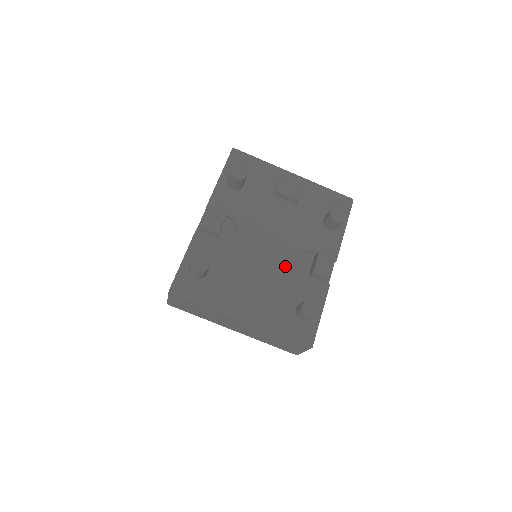
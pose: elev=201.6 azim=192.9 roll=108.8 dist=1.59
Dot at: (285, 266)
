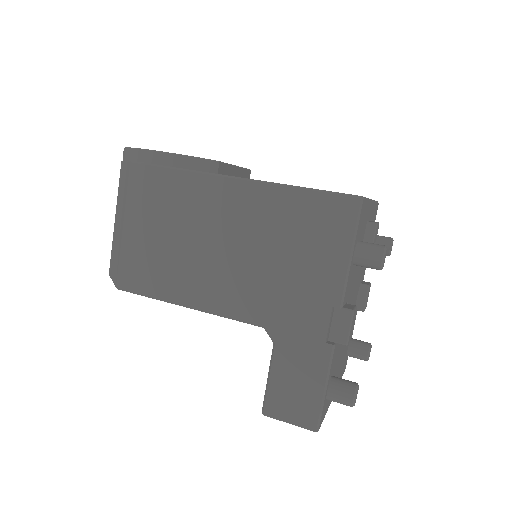
Dot at: occluded
